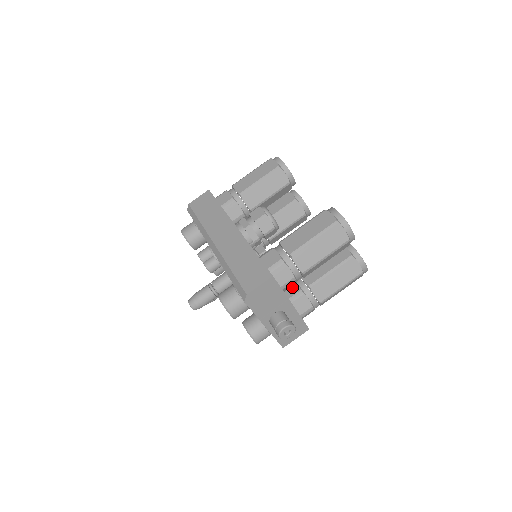
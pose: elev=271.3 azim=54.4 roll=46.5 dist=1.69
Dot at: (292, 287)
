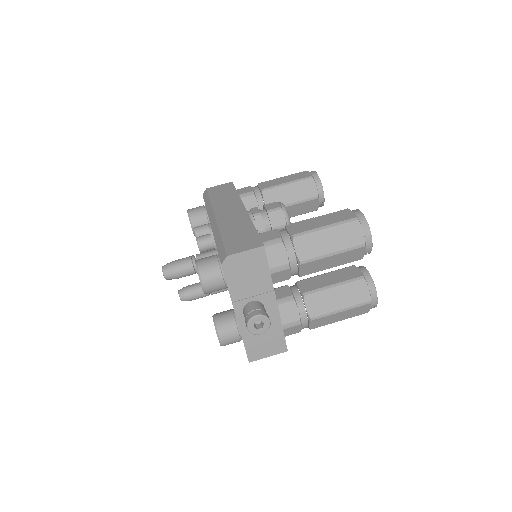
Dot at: (283, 291)
